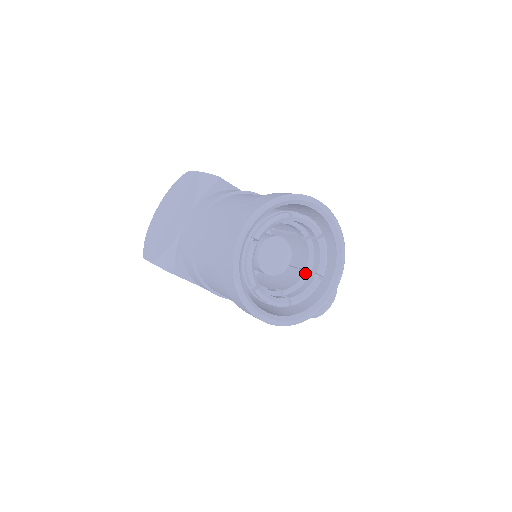
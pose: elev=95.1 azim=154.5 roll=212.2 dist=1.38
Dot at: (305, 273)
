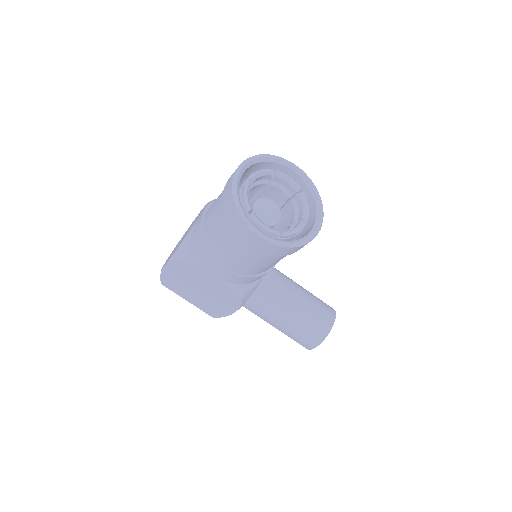
Dot at: occluded
